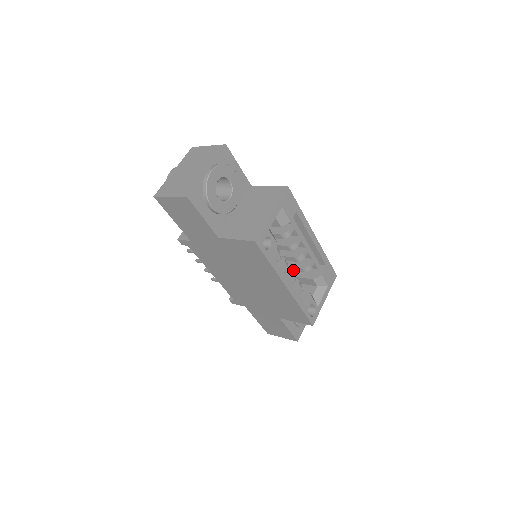
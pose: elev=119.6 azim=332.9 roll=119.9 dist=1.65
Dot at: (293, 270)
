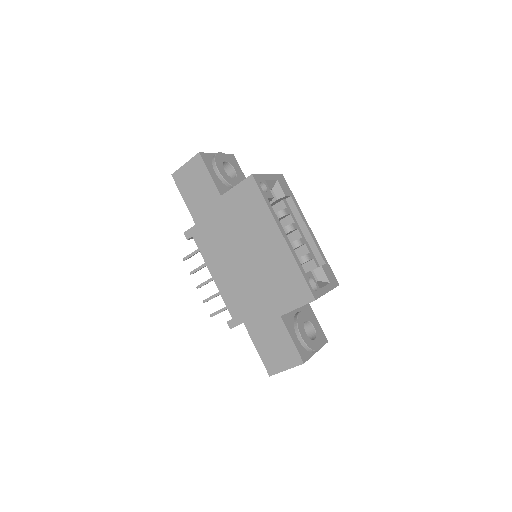
Dot at: occluded
